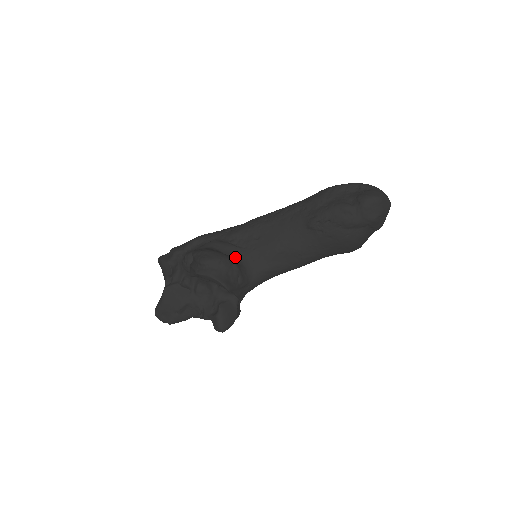
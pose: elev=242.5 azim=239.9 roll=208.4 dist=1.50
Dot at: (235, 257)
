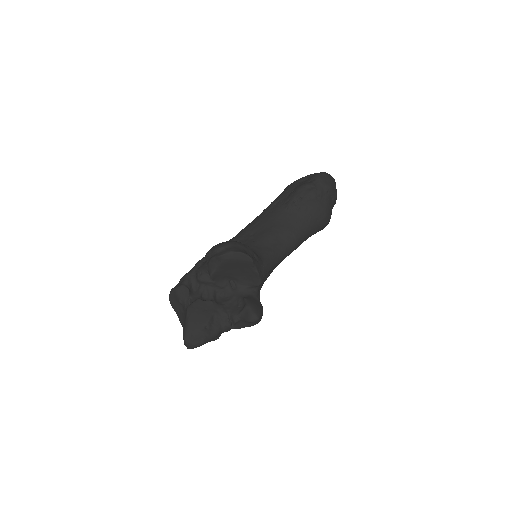
Dot at: occluded
